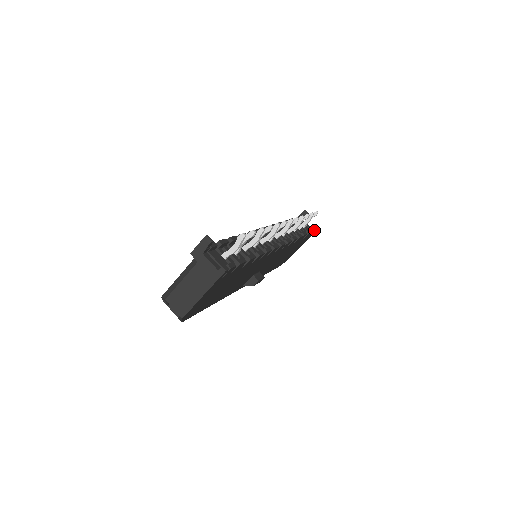
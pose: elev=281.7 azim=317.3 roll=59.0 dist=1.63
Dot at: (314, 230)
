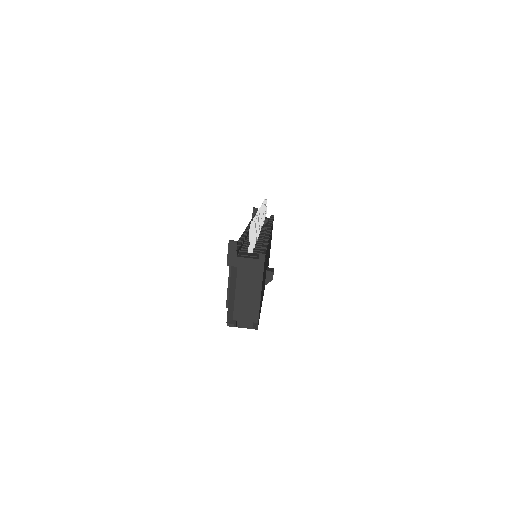
Dot at: (273, 216)
